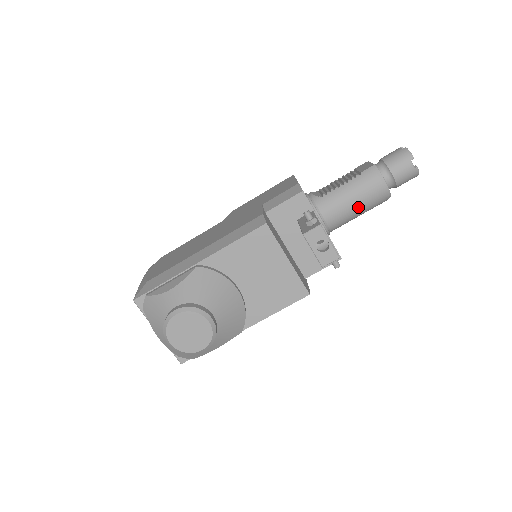
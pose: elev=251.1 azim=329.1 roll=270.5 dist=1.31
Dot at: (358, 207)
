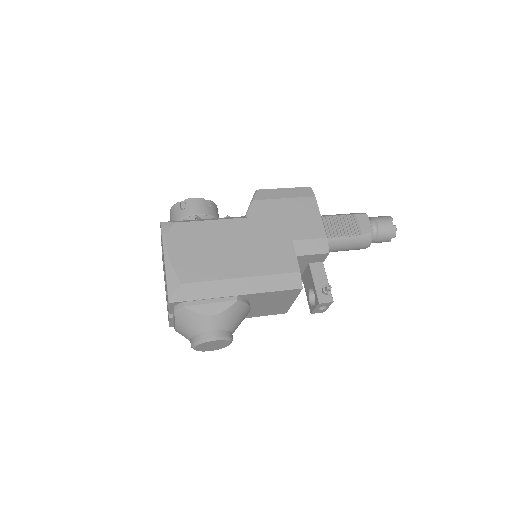
Dot at: occluded
